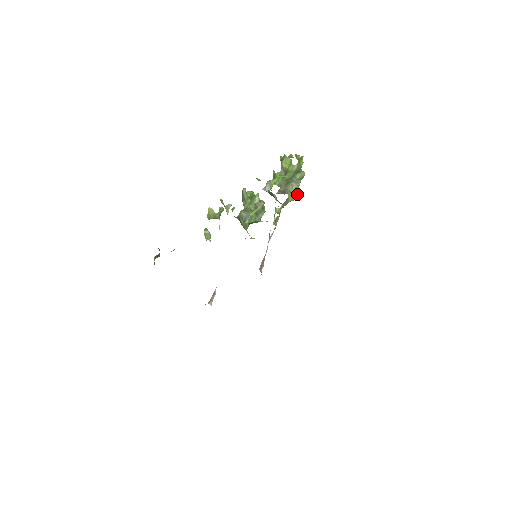
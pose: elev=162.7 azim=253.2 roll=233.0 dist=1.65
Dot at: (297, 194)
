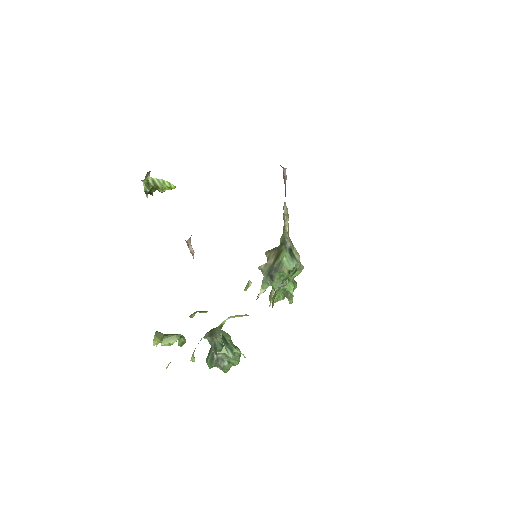
Dot at: (299, 260)
